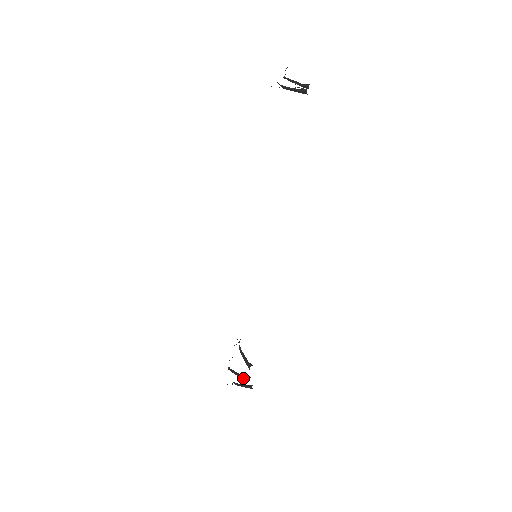
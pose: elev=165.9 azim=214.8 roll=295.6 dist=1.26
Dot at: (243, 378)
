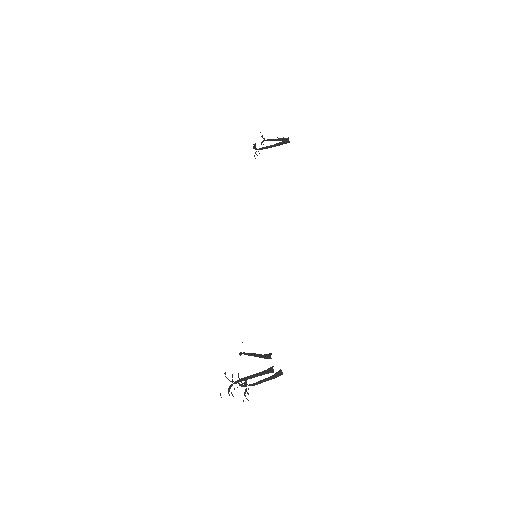
Dot at: (263, 372)
